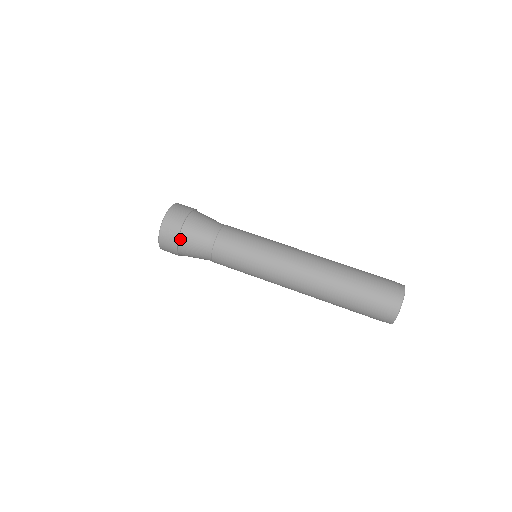
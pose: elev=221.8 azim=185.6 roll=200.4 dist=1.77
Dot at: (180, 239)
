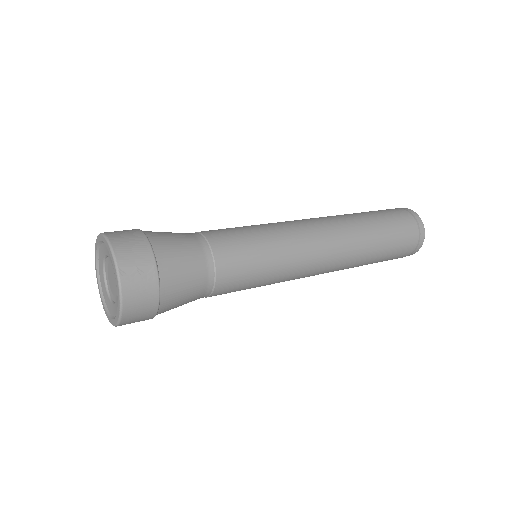
Dot at: (161, 275)
